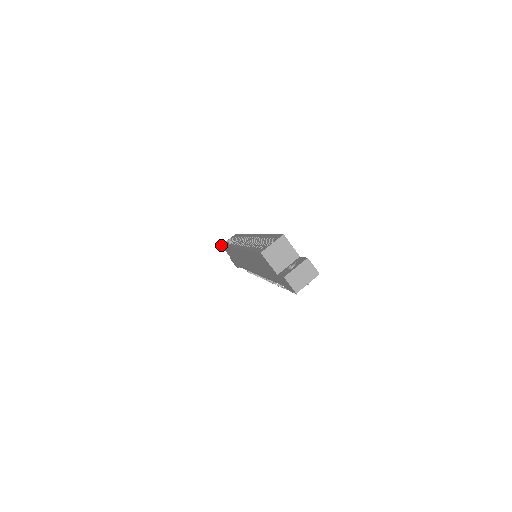
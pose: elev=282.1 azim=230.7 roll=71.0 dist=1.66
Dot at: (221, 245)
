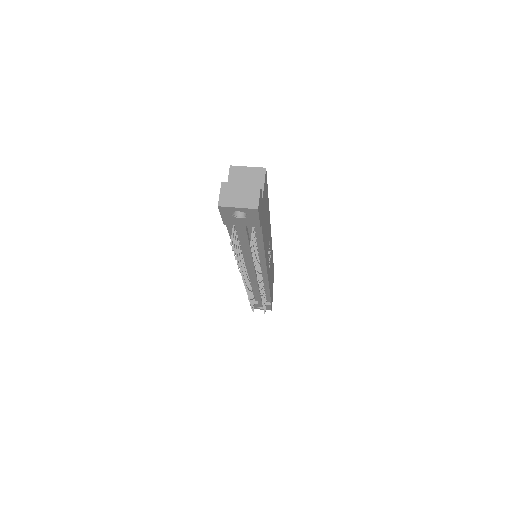
Dot at: occluded
